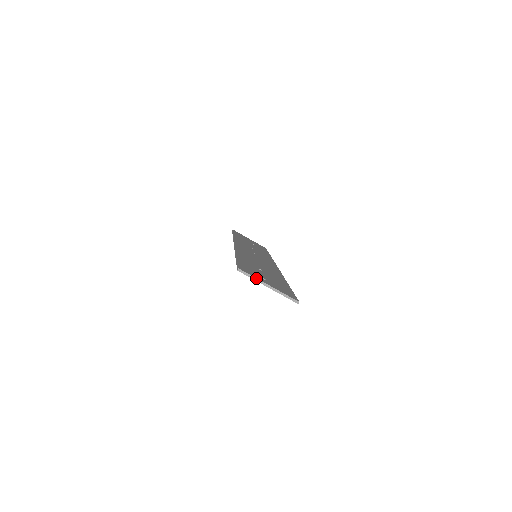
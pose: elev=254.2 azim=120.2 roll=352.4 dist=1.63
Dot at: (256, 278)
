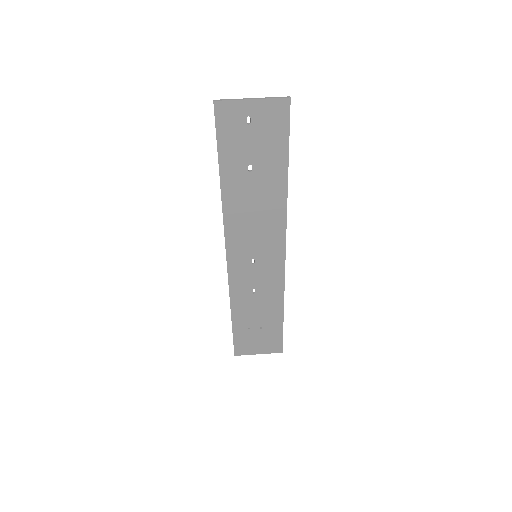
Dot at: (235, 99)
